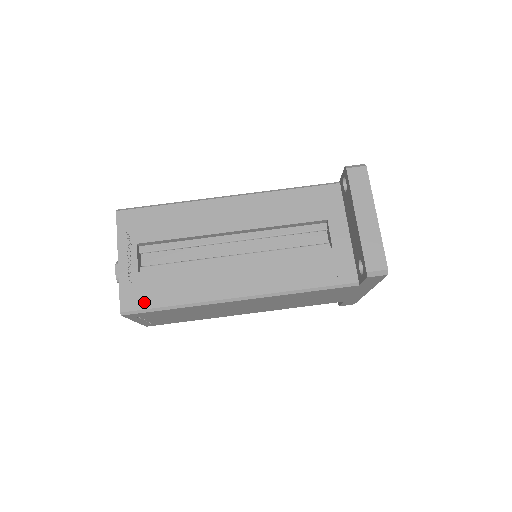
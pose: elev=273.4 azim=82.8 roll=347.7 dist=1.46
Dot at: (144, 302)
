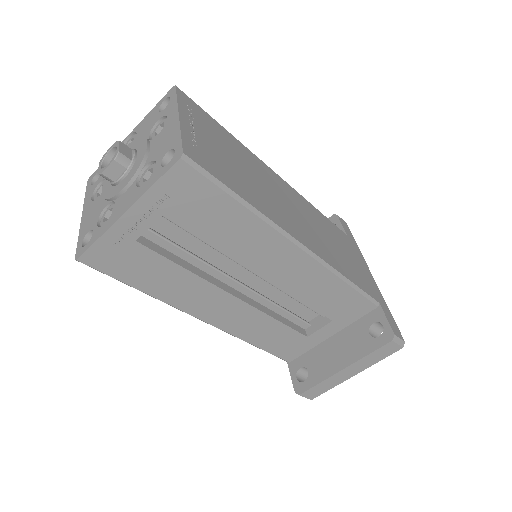
Dot at: (113, 269)
